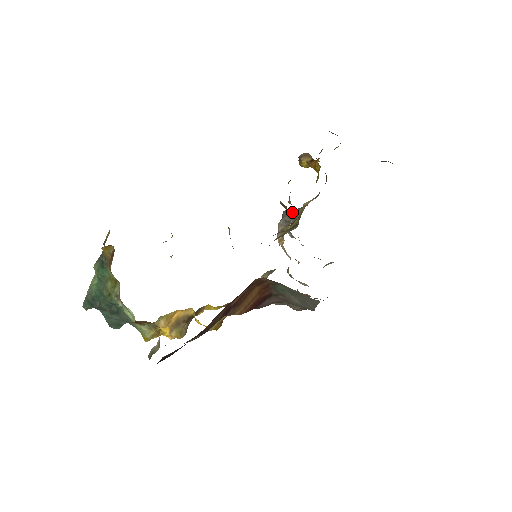
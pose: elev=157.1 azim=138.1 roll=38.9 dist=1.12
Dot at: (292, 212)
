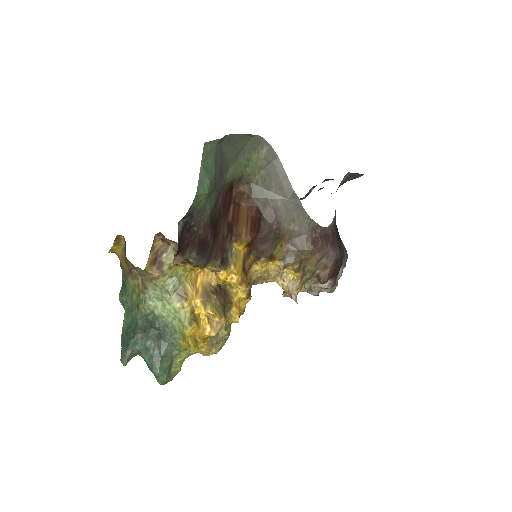
Dot at: occluded
